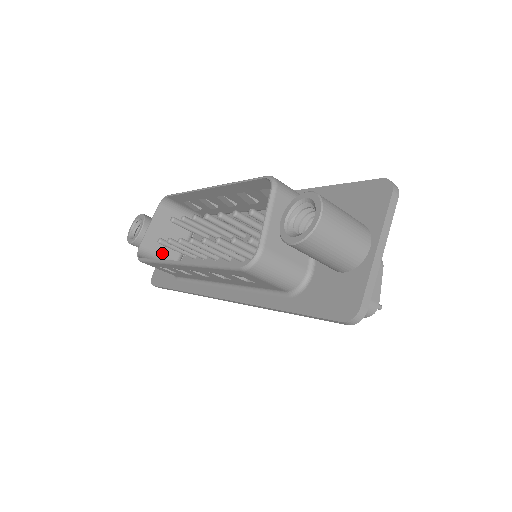
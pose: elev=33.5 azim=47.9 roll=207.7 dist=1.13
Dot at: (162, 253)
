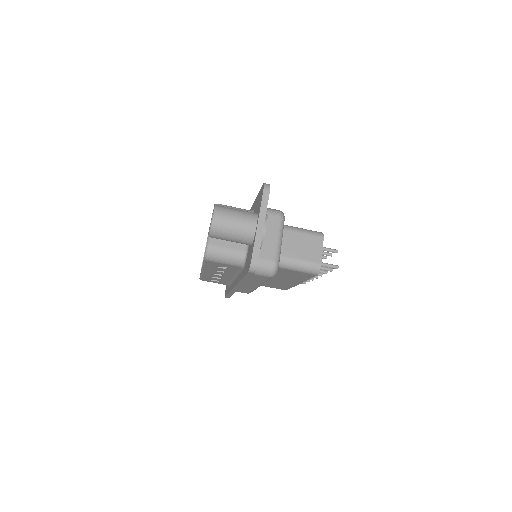
Dot at: occluded
